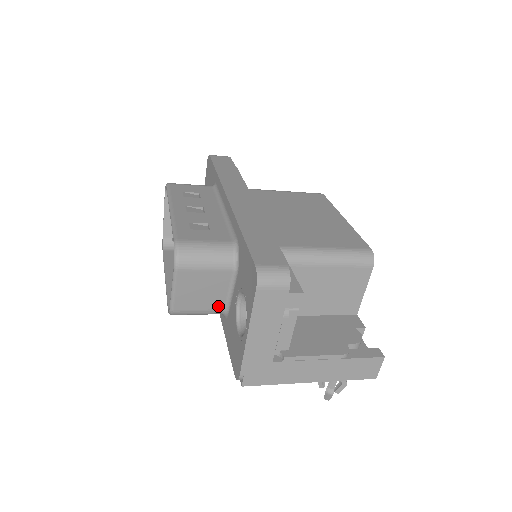
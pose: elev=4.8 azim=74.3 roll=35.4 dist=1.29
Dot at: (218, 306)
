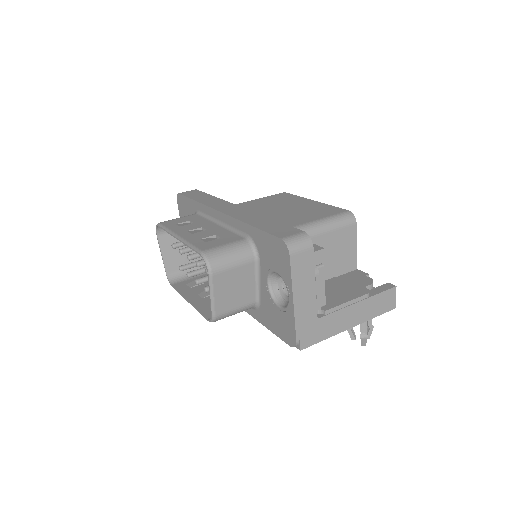
Dot at: (250, 299)
